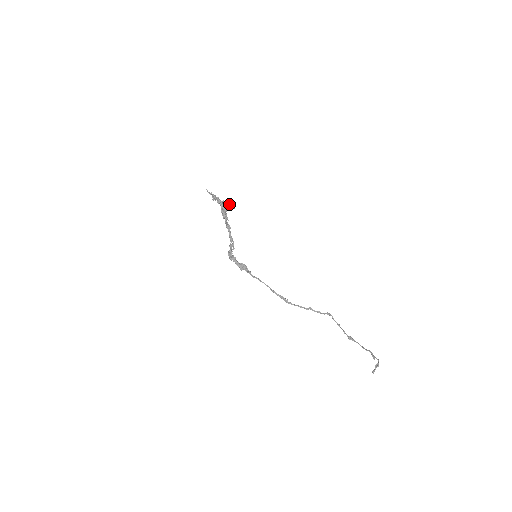
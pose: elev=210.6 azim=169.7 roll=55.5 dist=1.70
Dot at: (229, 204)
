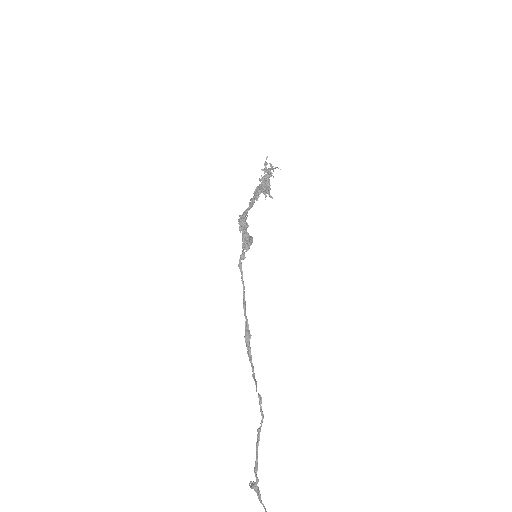
Dot at: occluded
